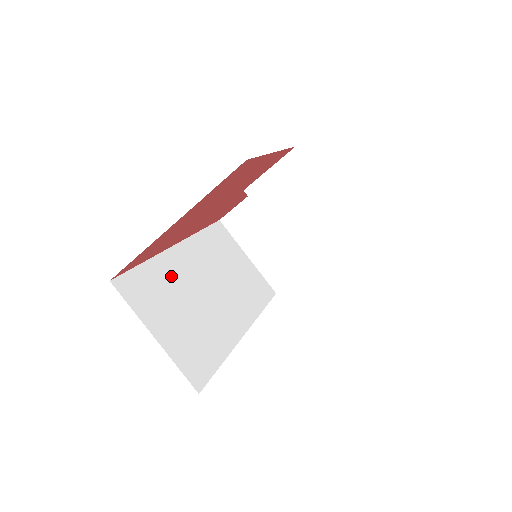
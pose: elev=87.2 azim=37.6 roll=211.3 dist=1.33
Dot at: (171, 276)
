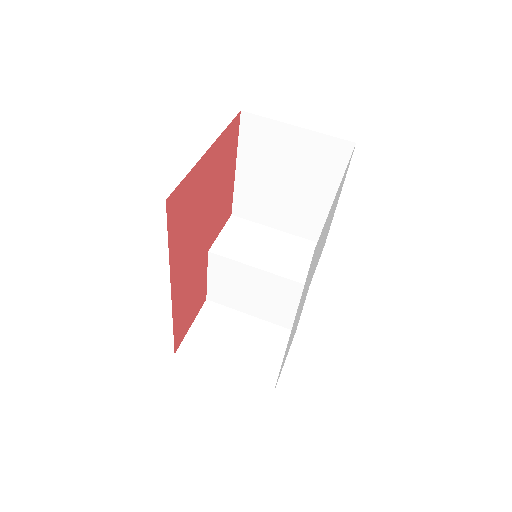
Dot at: occluded
